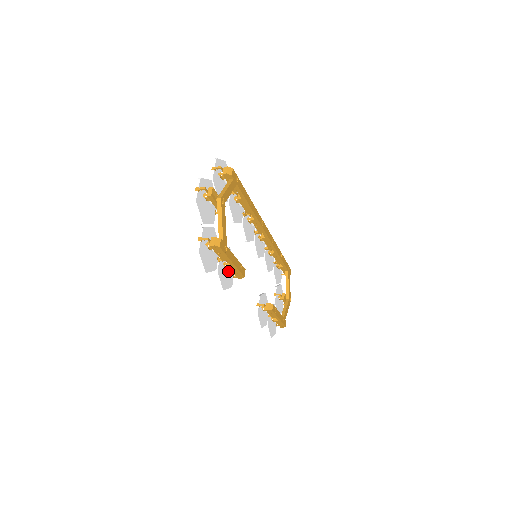
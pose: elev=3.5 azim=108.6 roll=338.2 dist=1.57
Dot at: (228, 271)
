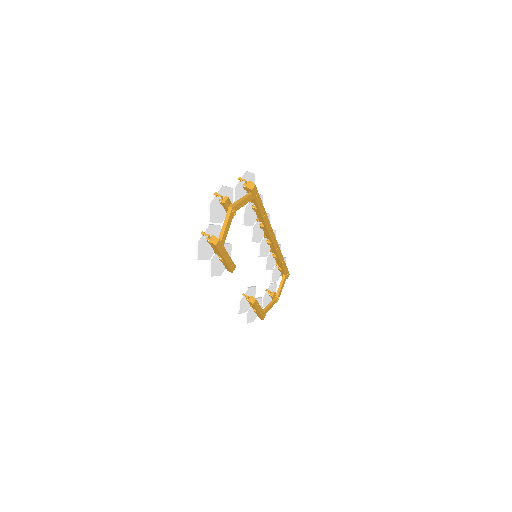
Dot at: occluded
